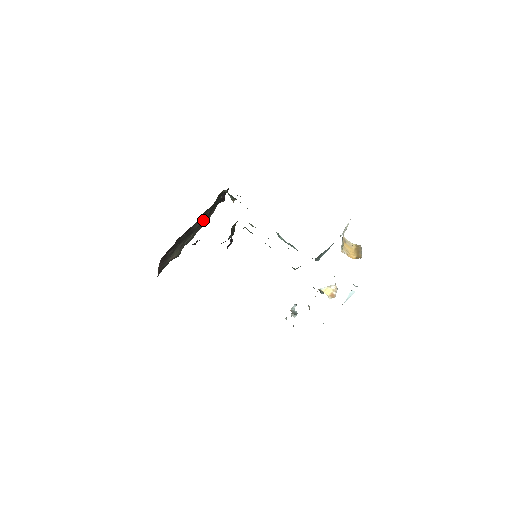
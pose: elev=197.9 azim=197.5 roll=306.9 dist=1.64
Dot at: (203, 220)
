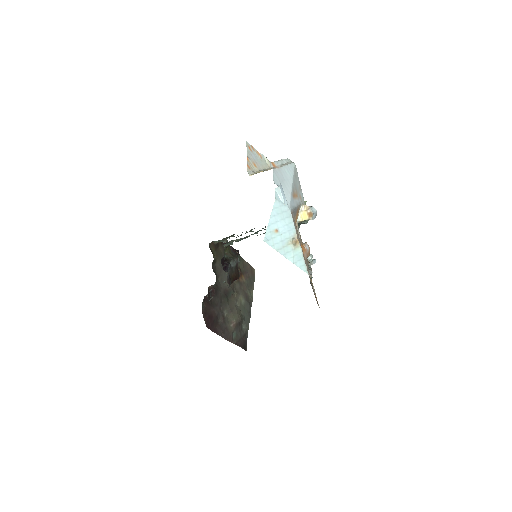
Dot at: occluded
